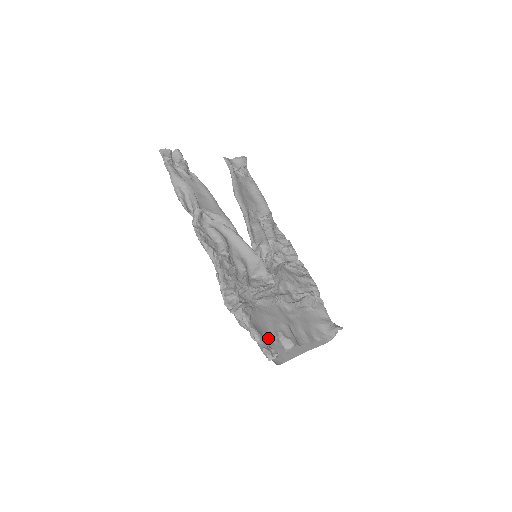
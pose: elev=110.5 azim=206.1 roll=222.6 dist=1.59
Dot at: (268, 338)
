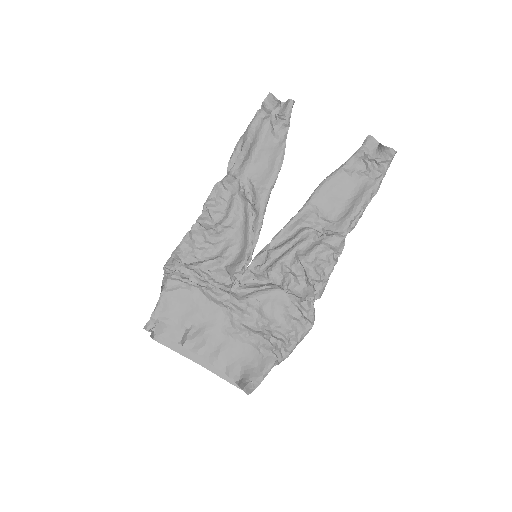
Dot at: (173, 318)
